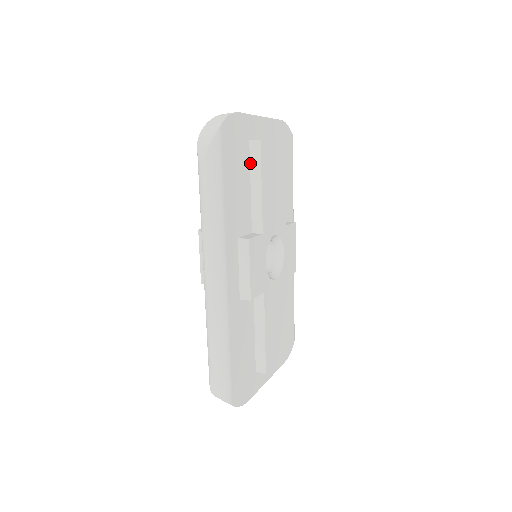
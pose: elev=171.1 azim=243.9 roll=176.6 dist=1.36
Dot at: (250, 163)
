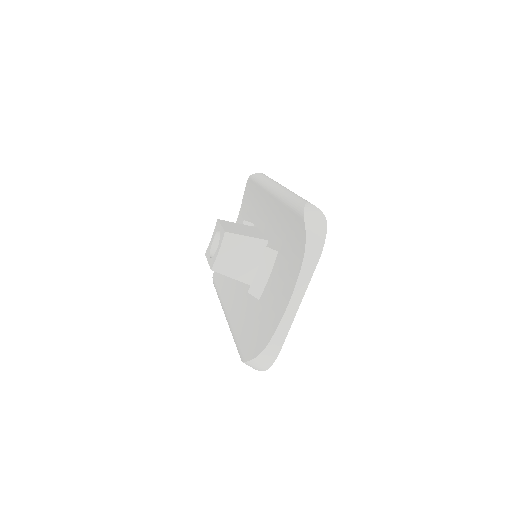
Dot at: occluded
